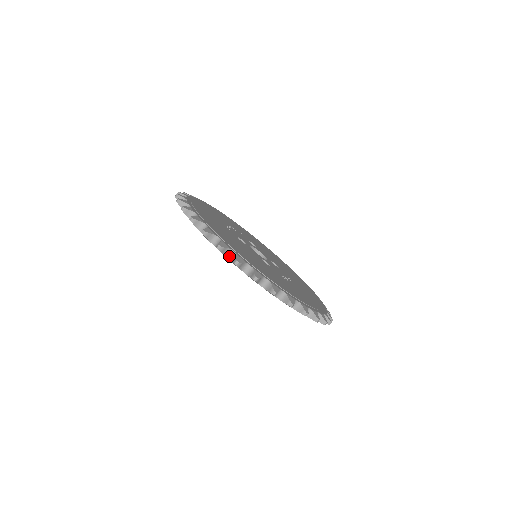
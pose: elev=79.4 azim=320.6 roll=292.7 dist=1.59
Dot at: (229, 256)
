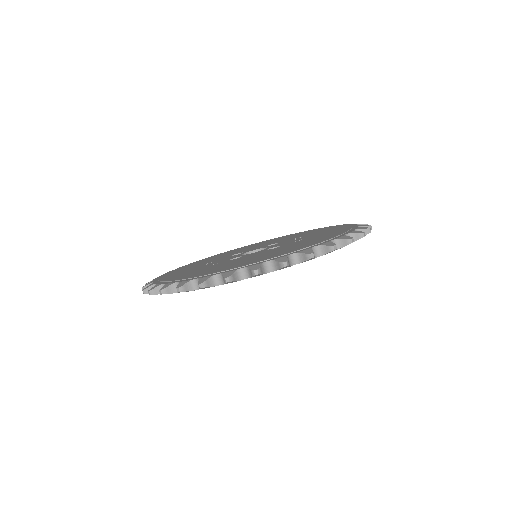
Dot at: (268, 269)
